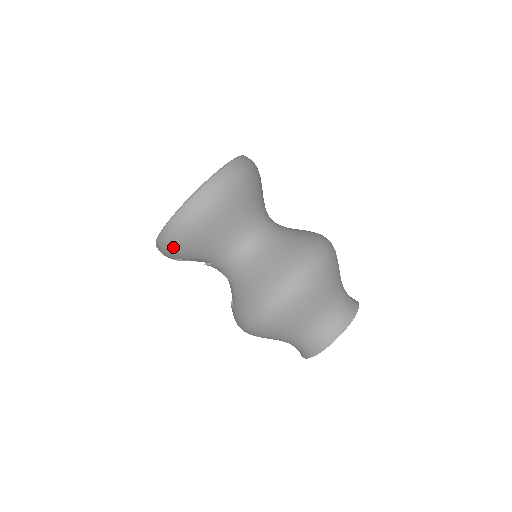
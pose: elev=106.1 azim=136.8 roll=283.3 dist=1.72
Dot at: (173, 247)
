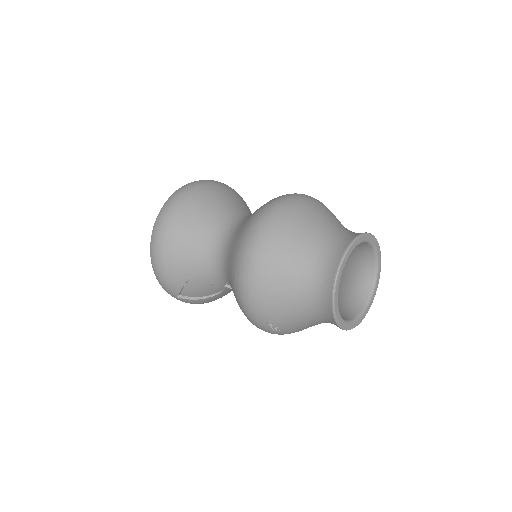
Dot at: (164, 273)
